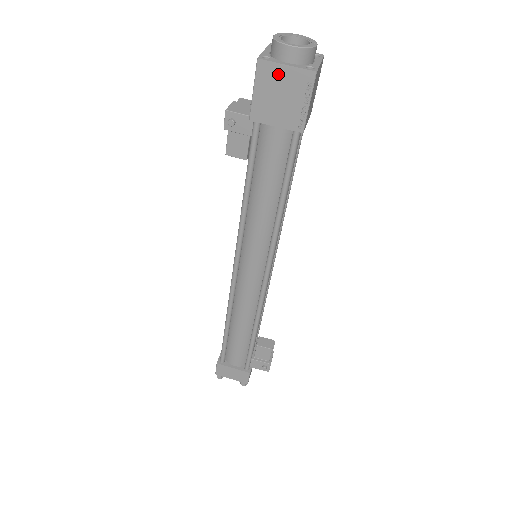
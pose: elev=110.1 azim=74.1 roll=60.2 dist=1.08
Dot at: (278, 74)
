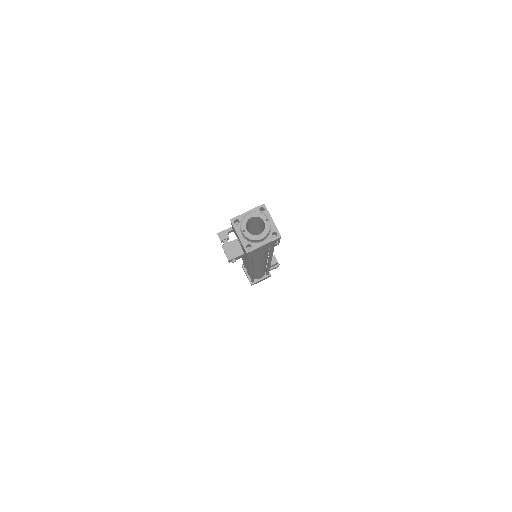
Dot at: (260, 248)
